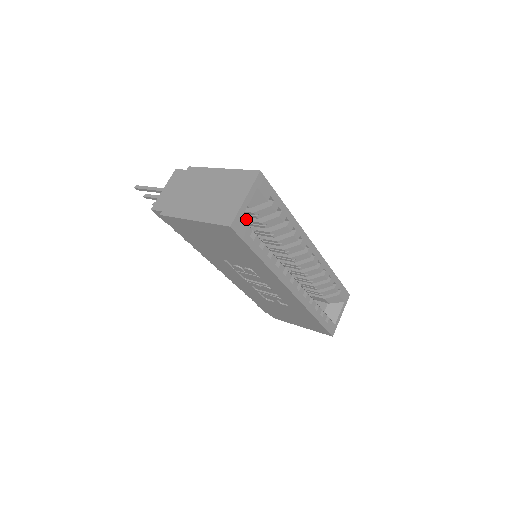
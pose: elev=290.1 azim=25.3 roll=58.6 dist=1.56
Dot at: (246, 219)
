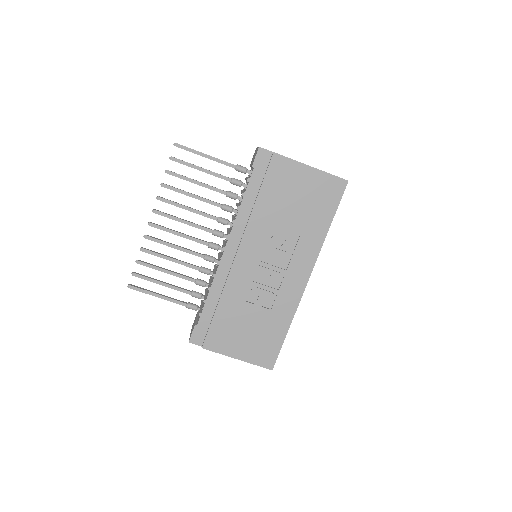
Dot at: occluded
